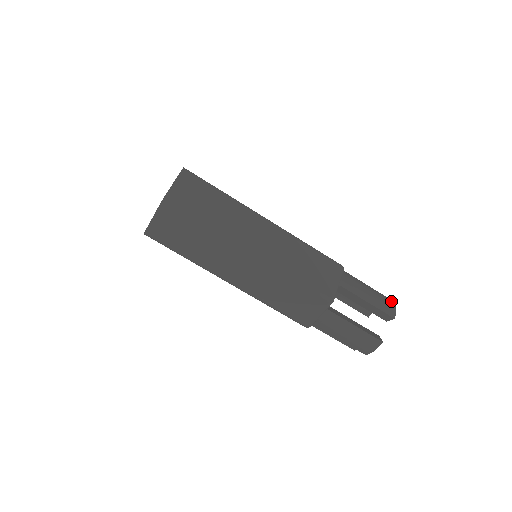
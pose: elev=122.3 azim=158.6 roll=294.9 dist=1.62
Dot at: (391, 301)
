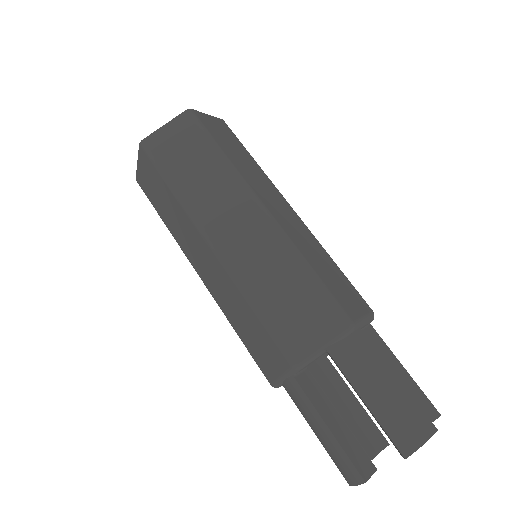
Dot at: (428, 426)
